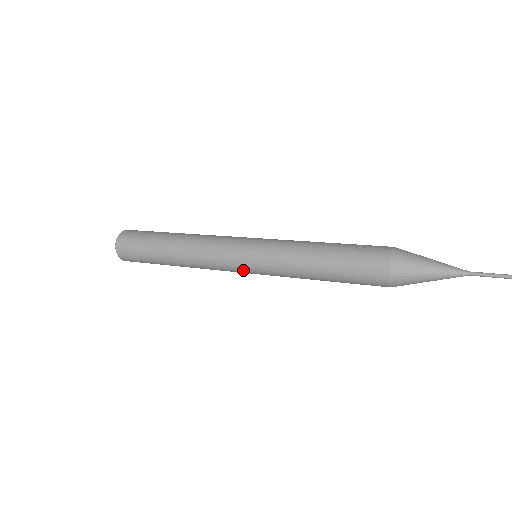
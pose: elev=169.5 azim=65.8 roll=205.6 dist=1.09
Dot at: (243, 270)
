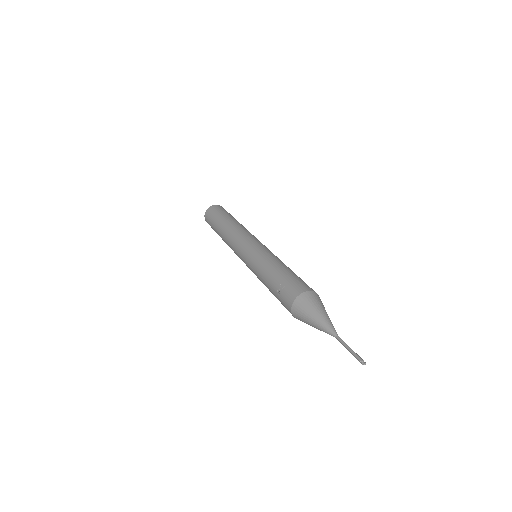
Dot at: occluded
